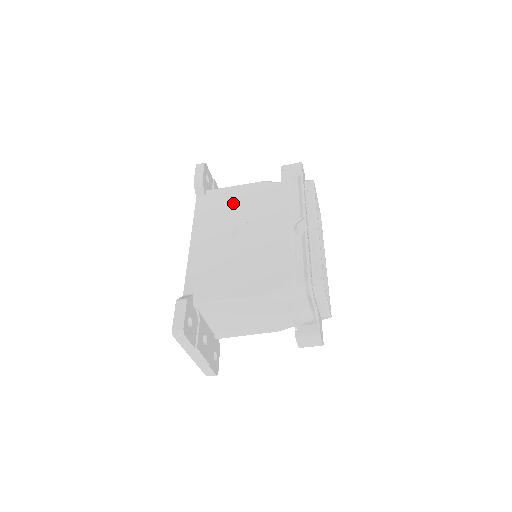
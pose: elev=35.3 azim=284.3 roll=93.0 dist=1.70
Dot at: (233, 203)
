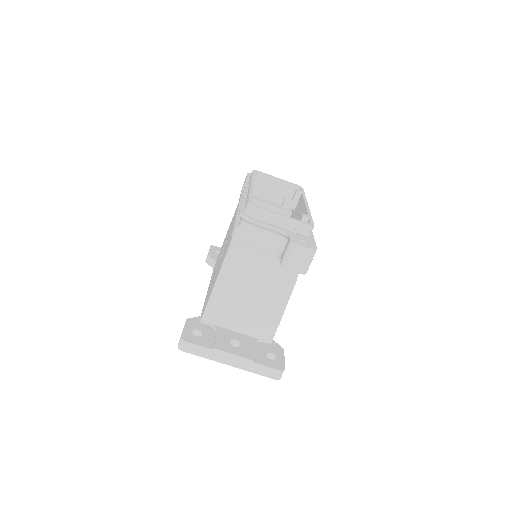
Dot at: occluded
